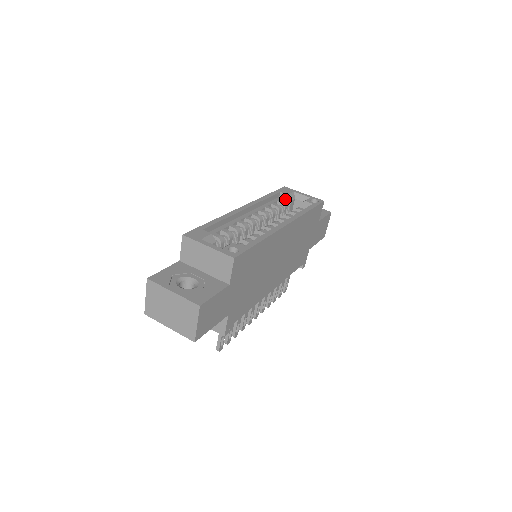
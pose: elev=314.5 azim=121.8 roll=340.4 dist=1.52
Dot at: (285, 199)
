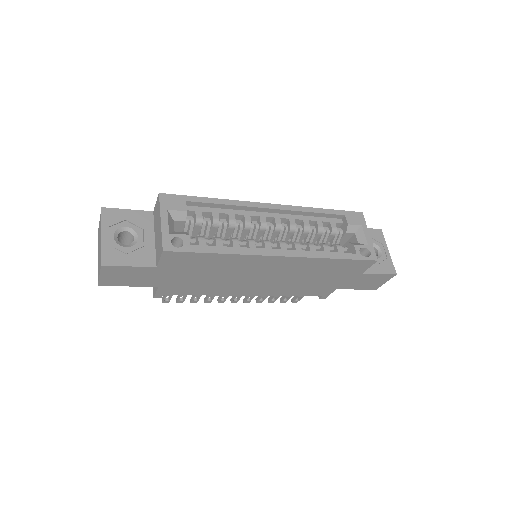
Dot at: (344, 226)
